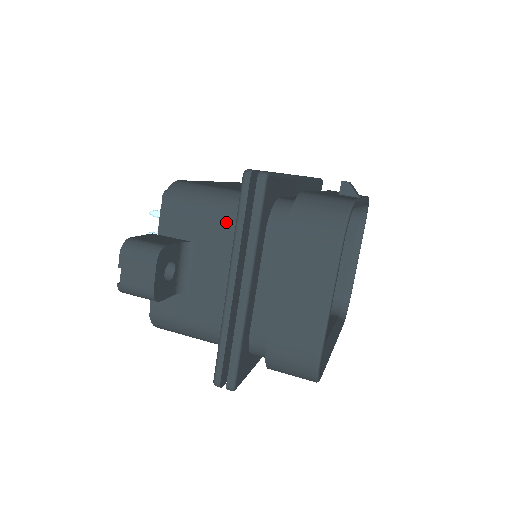
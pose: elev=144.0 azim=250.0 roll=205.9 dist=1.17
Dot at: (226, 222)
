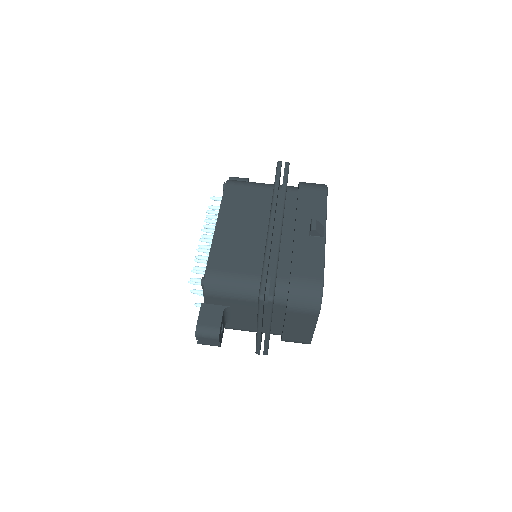
Dot at: (248, 301)
